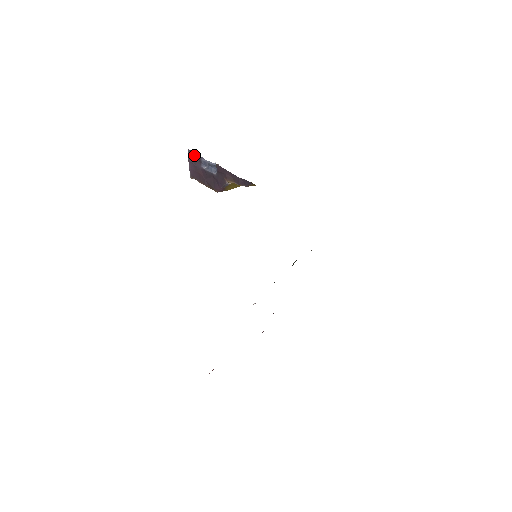
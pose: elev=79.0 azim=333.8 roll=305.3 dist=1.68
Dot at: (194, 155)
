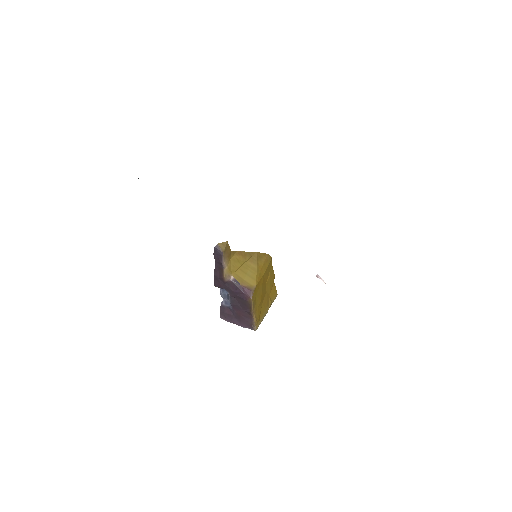
Dot at: (222, 313)
